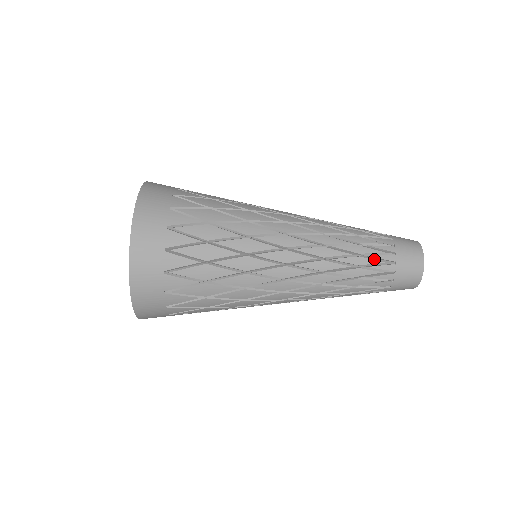
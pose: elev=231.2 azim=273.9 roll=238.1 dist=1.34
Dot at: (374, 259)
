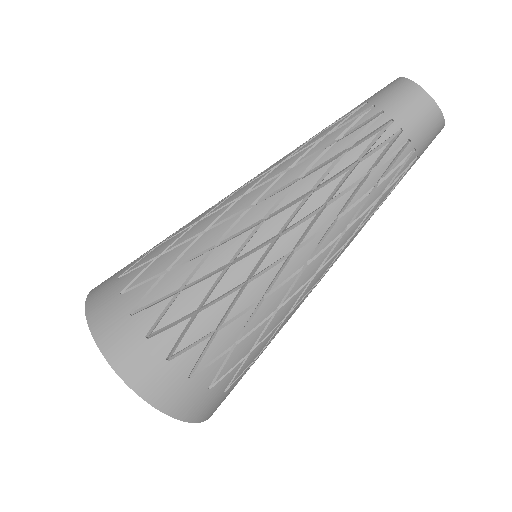
Dot at: (339, 121)
